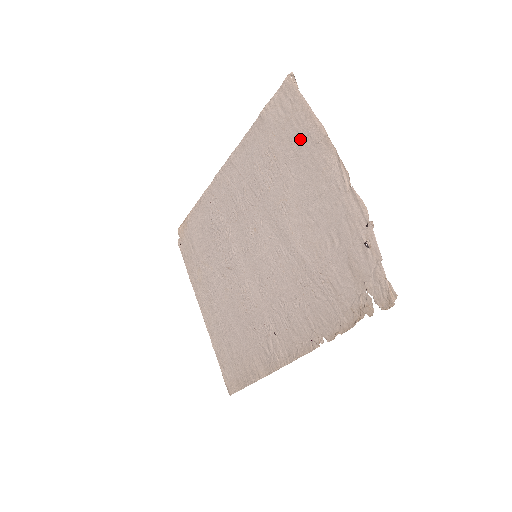
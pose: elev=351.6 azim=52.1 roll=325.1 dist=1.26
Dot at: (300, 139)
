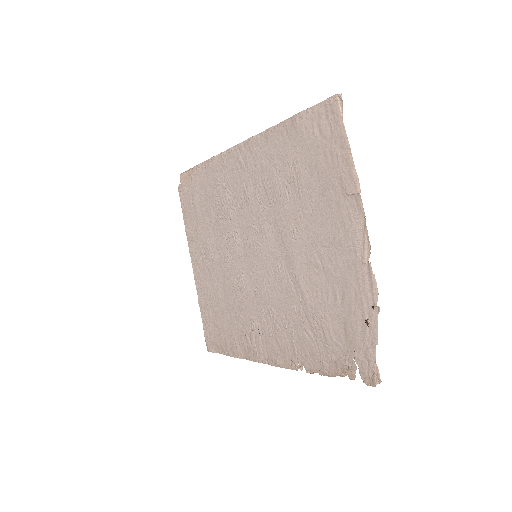
Dot at: (330, 176)
